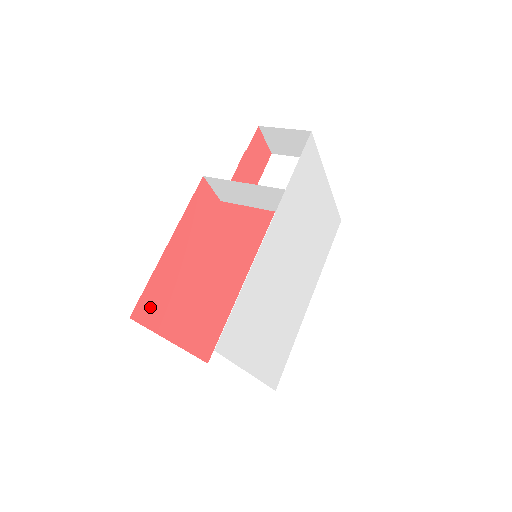
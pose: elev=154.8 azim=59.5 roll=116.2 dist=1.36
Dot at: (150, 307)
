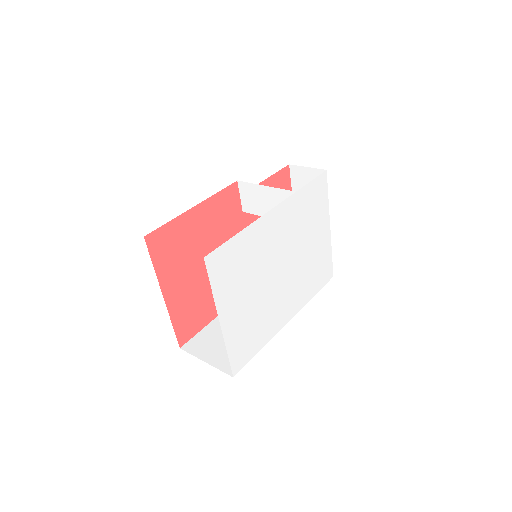
Dot at: (161, 244)
